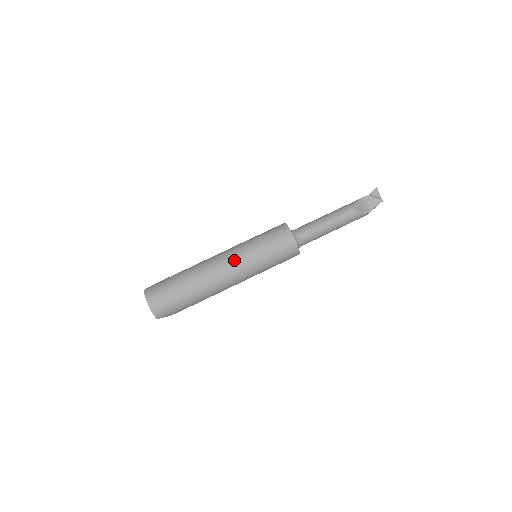
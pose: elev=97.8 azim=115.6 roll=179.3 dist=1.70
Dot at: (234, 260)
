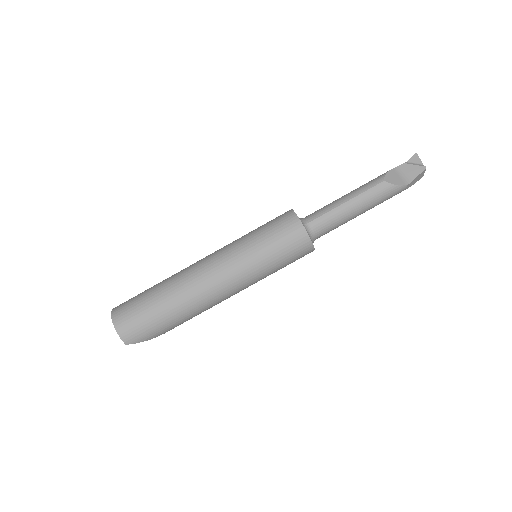
Dot at: (222, 259)
